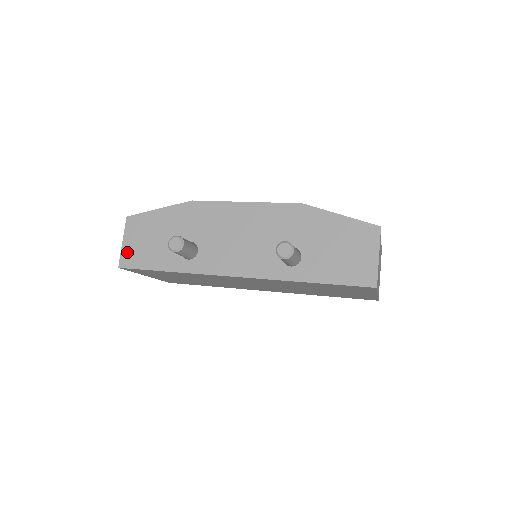
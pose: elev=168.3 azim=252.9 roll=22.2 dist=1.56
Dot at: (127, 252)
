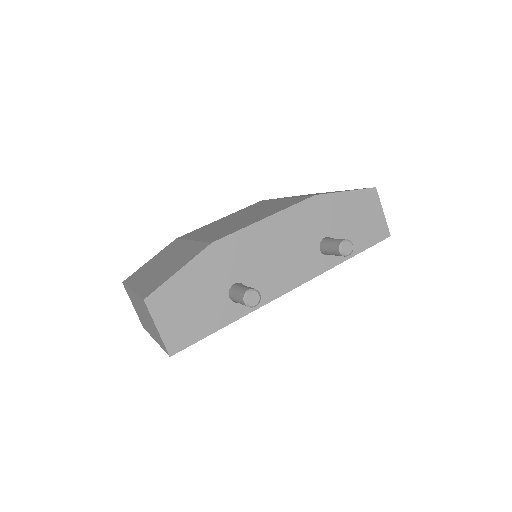
Dot at: (170, 335)
